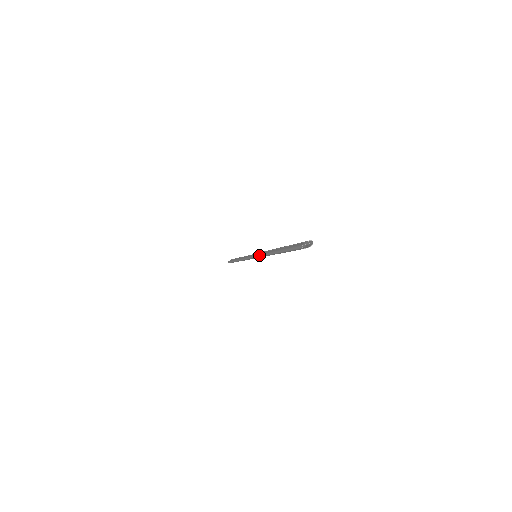
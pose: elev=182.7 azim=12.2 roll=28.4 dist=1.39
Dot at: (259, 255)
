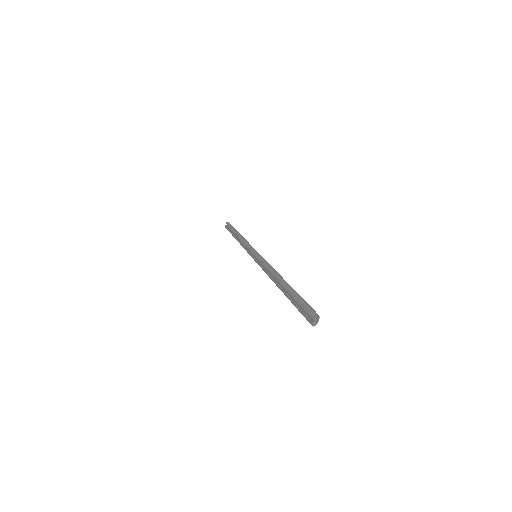
Dot at: (262, 269)
